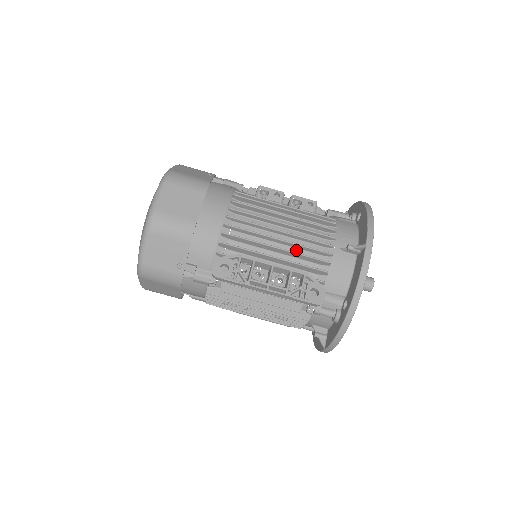
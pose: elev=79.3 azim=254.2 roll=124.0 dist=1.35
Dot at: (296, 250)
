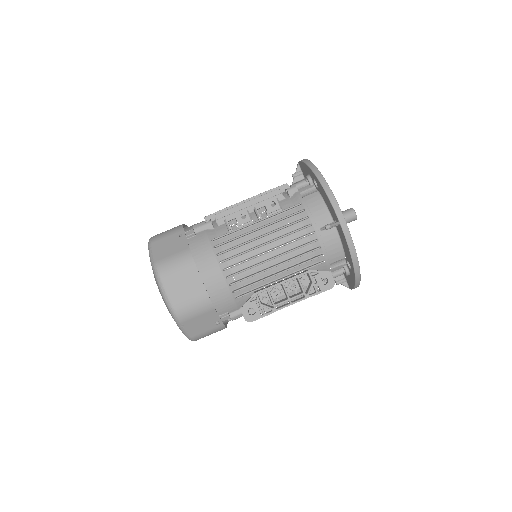
Dot at: (289, 254)
